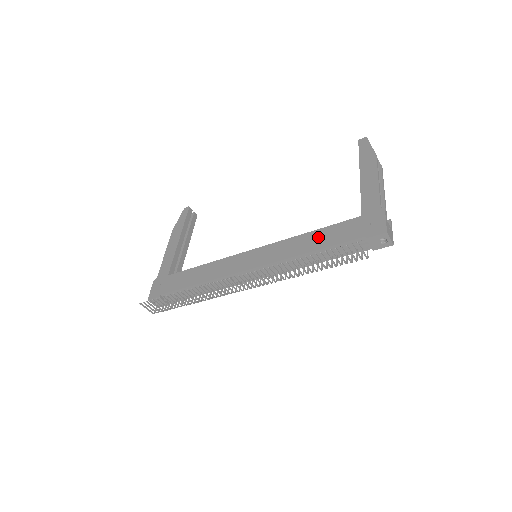
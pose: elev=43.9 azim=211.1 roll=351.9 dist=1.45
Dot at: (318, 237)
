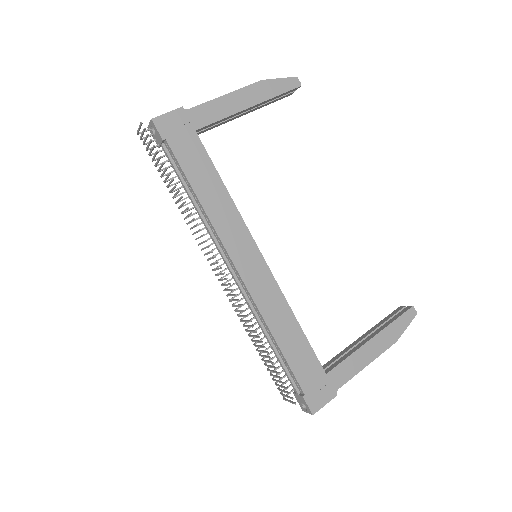
Dot at: (294, 338)
